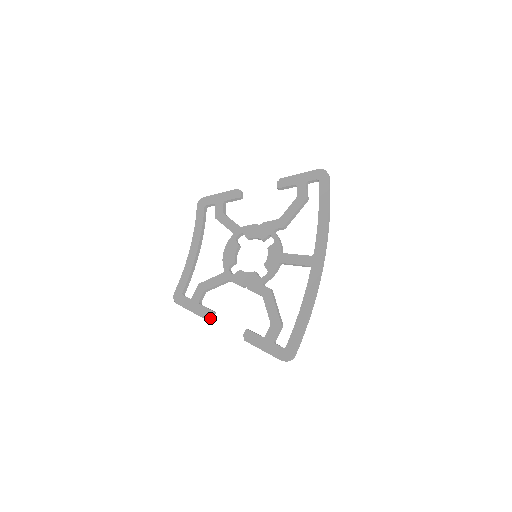
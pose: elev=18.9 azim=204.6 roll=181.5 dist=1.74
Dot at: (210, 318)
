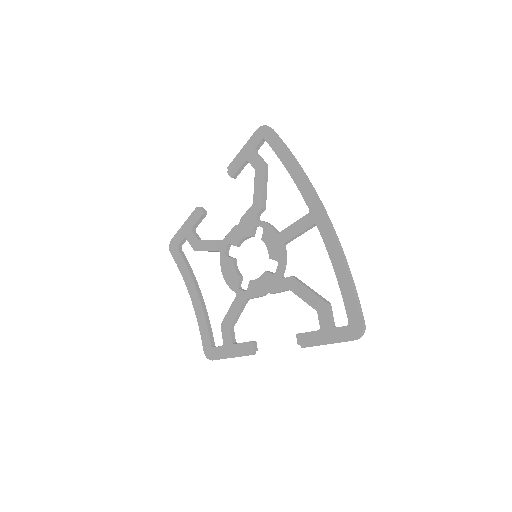
Dot at: (254, 350)
